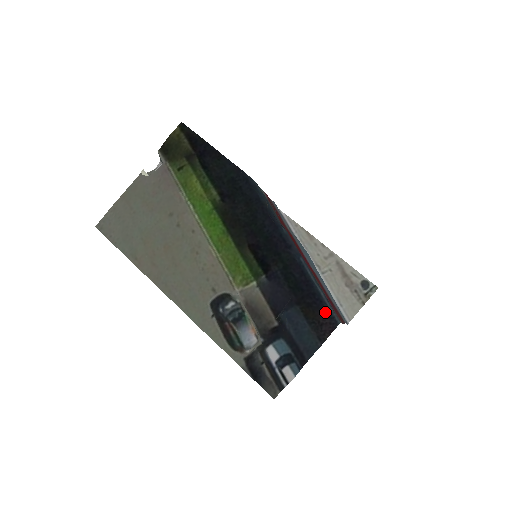
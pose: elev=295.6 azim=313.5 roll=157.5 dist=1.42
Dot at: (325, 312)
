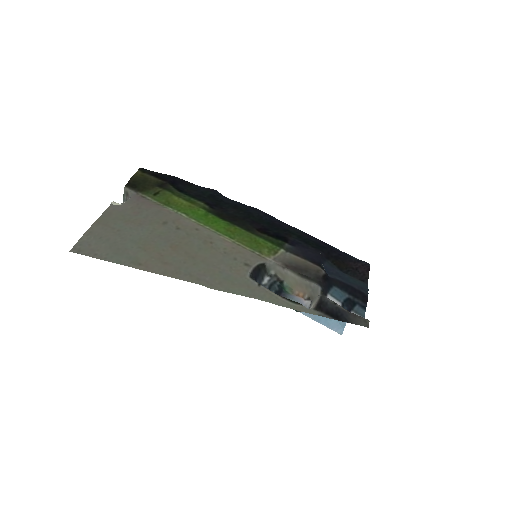
Dot at: (353, 259)
